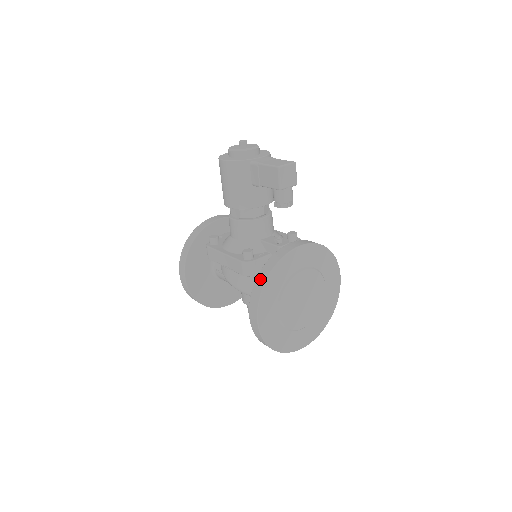
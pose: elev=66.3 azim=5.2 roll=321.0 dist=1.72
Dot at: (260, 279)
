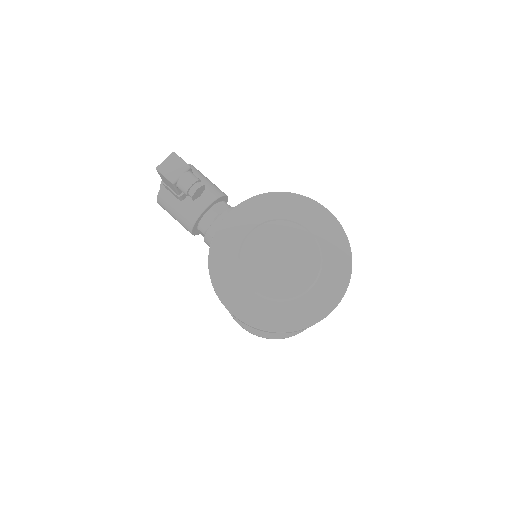
Dot at: occluded
